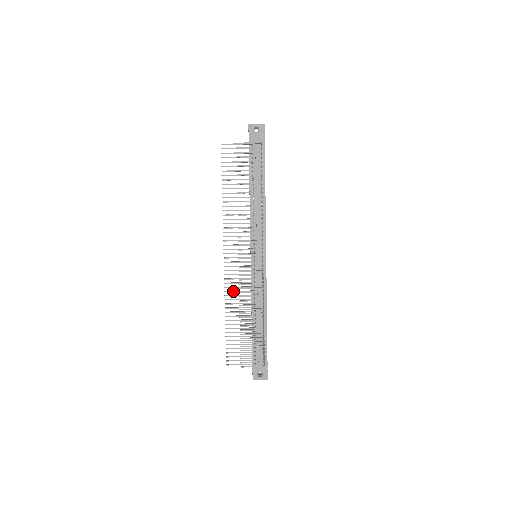
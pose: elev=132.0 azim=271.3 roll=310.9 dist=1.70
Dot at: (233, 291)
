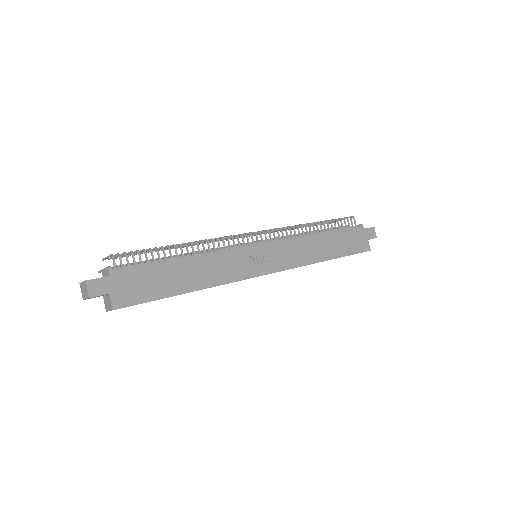
Dot at: occluded
